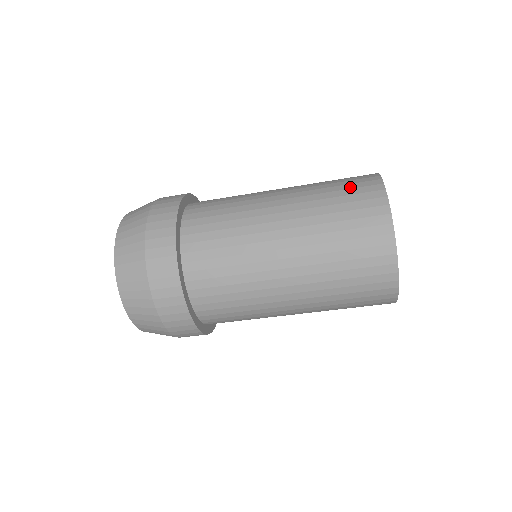
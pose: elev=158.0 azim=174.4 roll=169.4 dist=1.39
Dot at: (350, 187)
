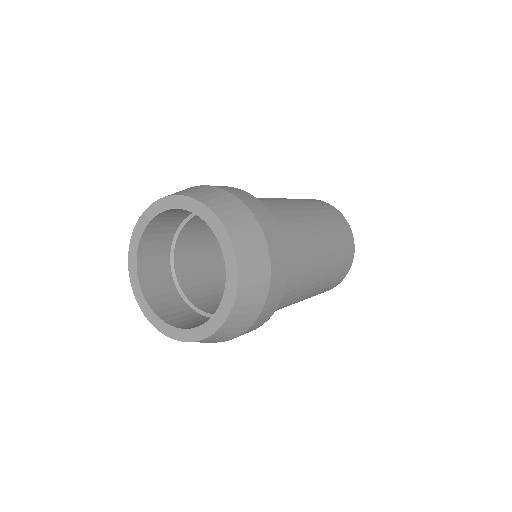
Dot at: occluded
